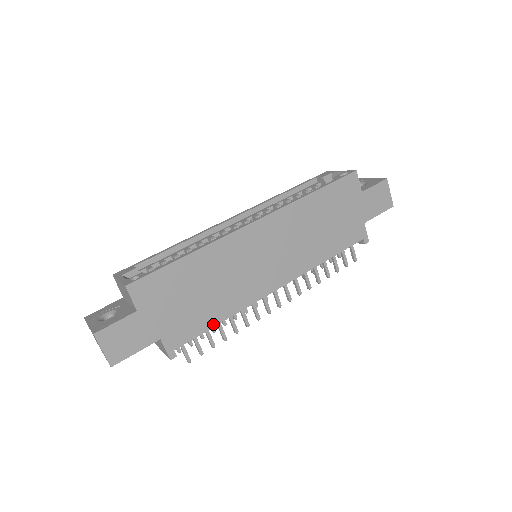
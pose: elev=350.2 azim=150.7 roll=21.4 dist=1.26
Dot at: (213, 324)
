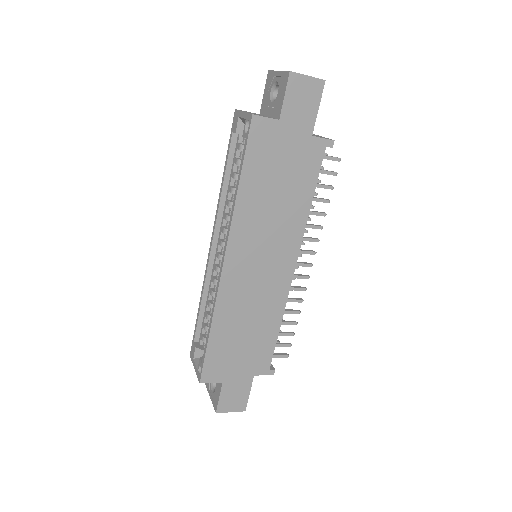
Dot at: (276, 335)
